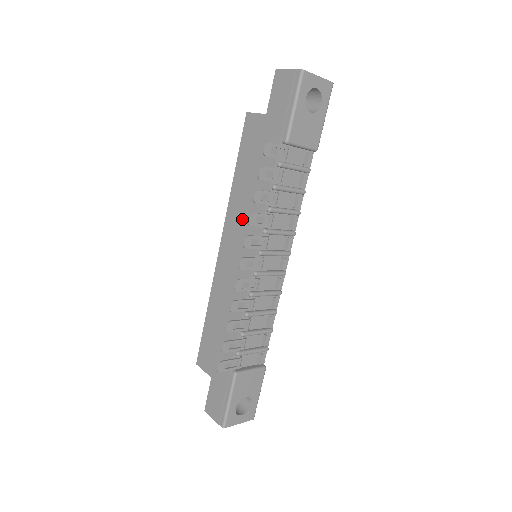
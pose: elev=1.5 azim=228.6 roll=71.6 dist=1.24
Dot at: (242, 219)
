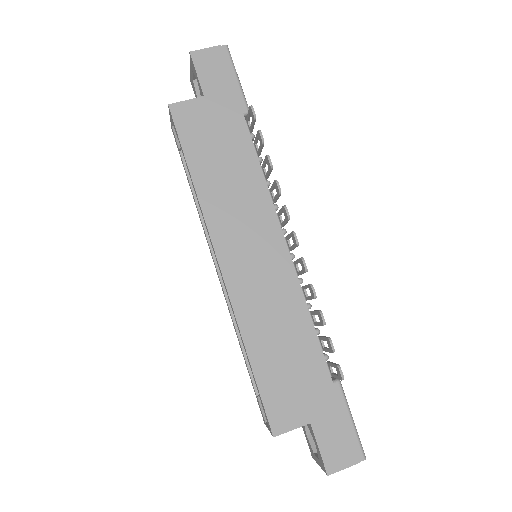
Dot at: (238, 212)
